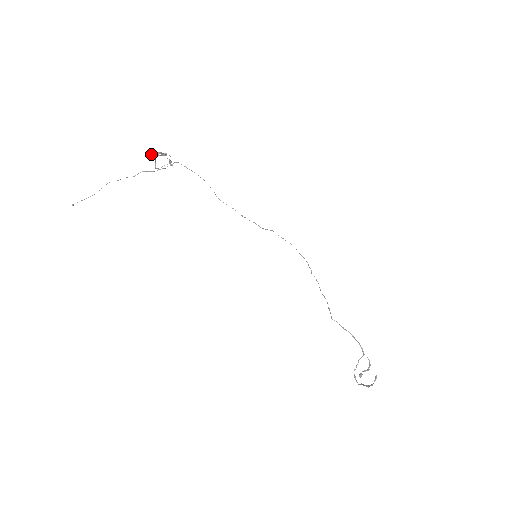
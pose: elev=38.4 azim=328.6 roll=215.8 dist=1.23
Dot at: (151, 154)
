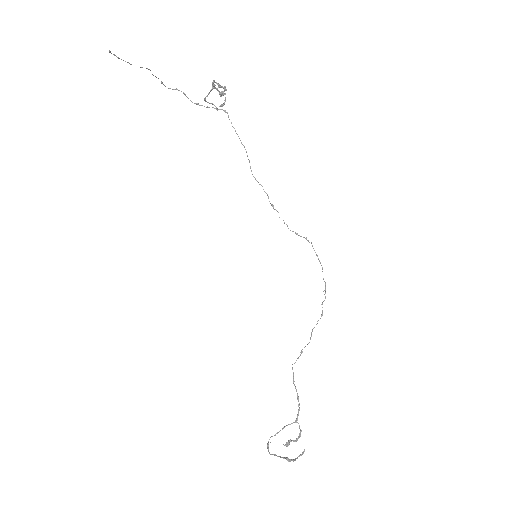
Dot at: occluded
